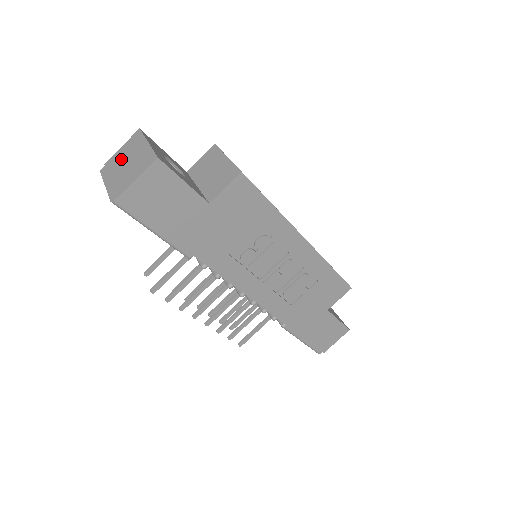
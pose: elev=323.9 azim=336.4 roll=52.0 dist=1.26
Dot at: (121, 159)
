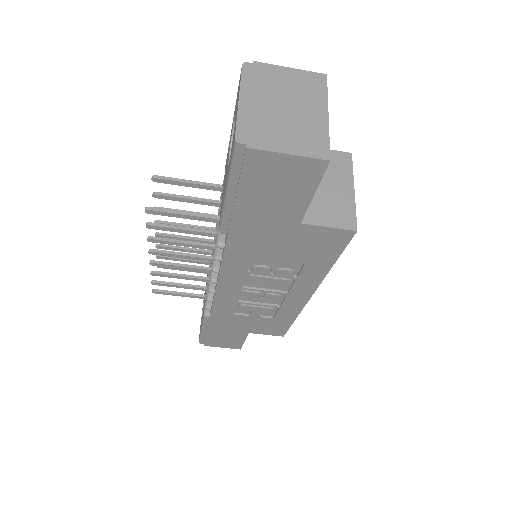
Dot at: (281, 88)
